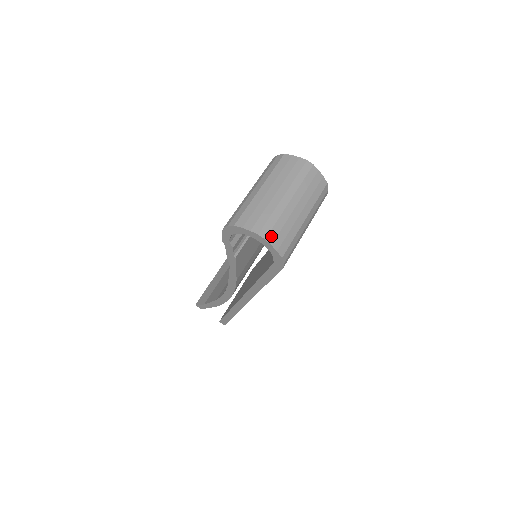
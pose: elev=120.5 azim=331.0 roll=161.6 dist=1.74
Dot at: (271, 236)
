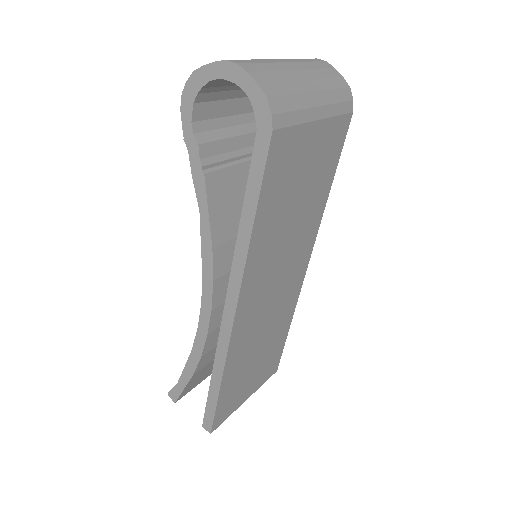
Dot at: (248, 67)
